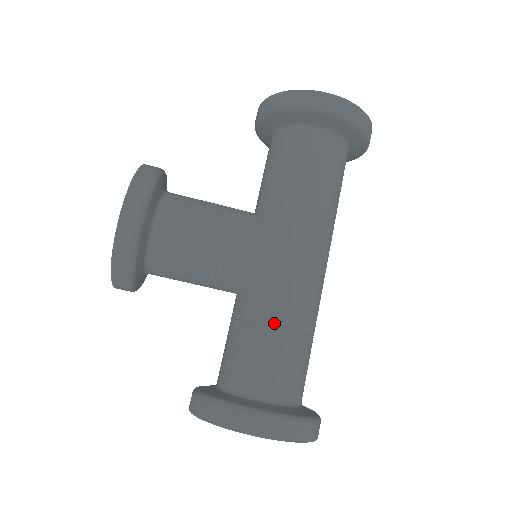
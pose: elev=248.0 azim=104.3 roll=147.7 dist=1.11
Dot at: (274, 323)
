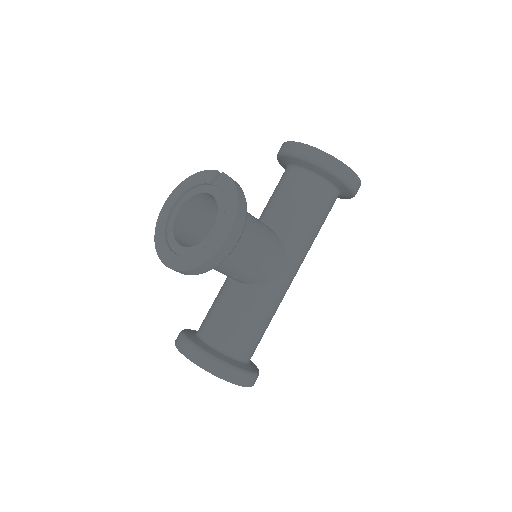
Dot at: (265, 315)
